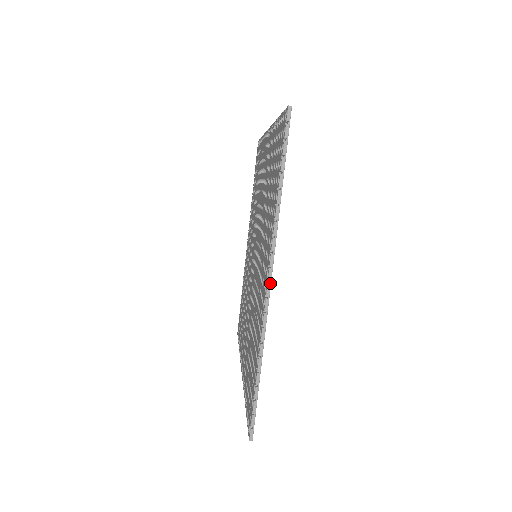
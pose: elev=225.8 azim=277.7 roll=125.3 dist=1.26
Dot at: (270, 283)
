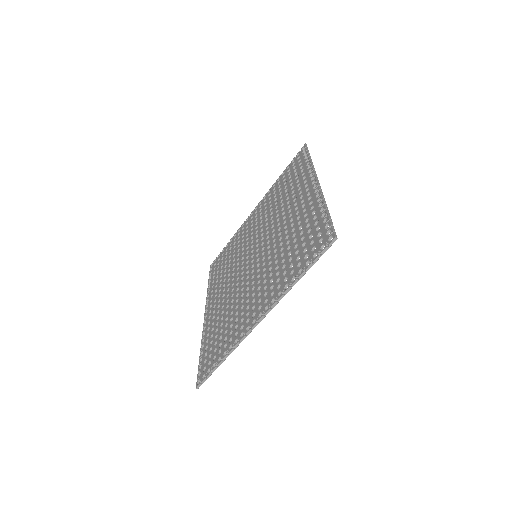
Dot at: occluded
